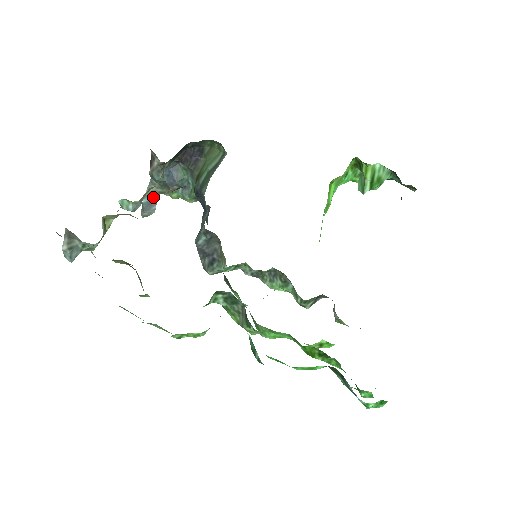
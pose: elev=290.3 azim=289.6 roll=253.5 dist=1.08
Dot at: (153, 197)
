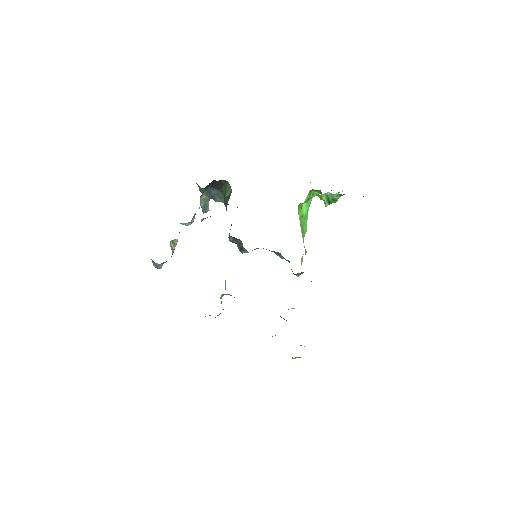
Dot at: (206, 202)
